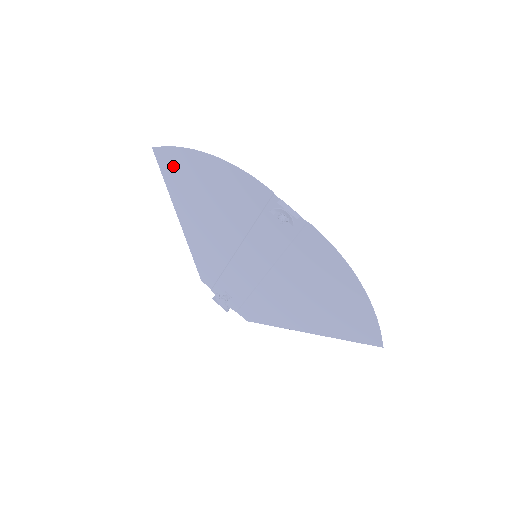
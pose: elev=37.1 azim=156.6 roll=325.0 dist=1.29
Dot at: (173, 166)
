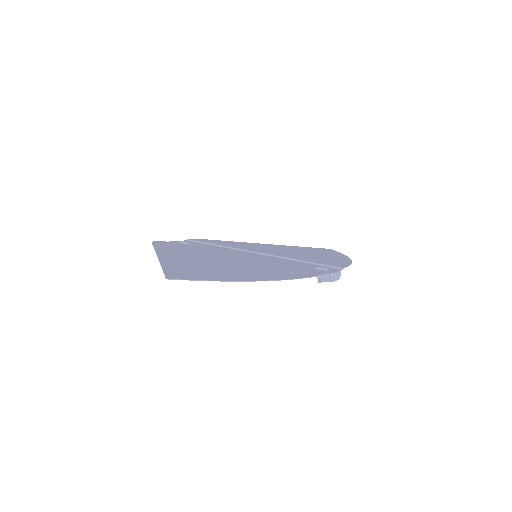
Dot at: (195, 274)
